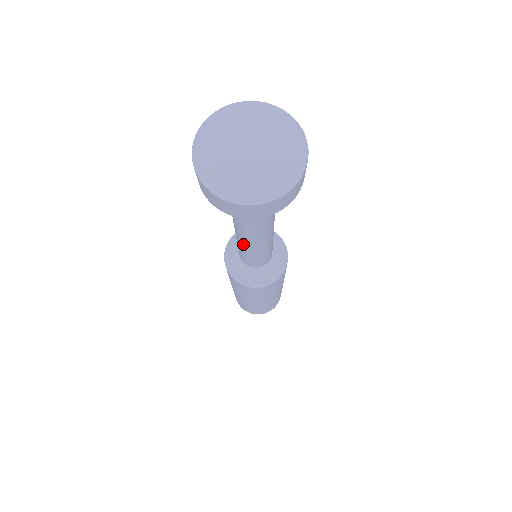
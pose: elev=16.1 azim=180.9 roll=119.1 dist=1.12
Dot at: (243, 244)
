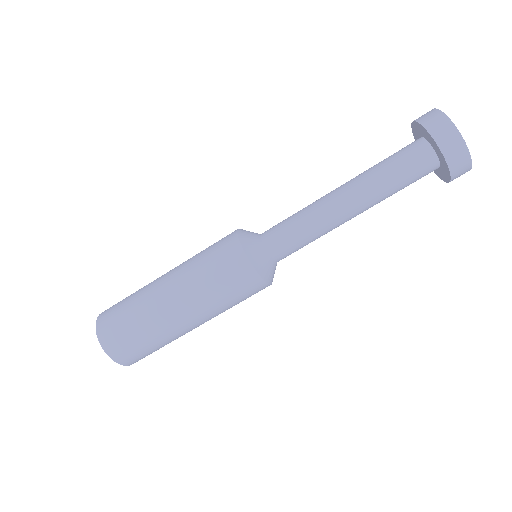
Dot at: (320, 203)
